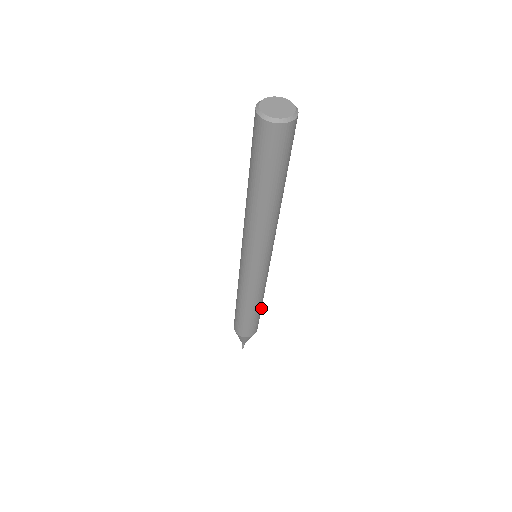
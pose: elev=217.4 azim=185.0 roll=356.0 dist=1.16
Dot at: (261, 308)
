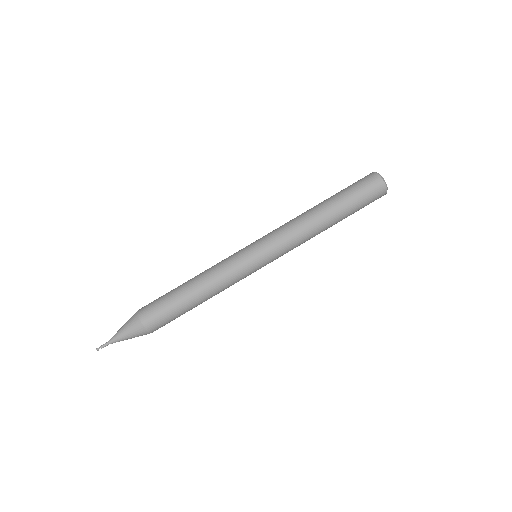
Dot at: (189, 310)
